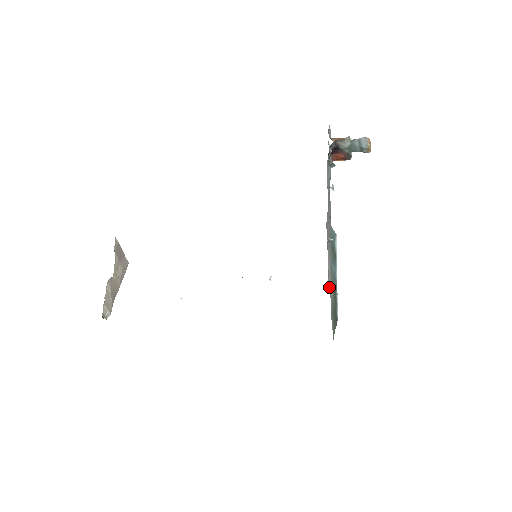
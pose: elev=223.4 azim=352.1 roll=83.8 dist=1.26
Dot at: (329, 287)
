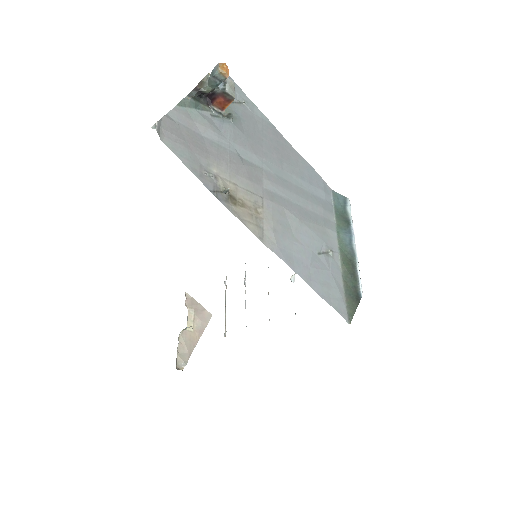
Dot at: (272, 249)
